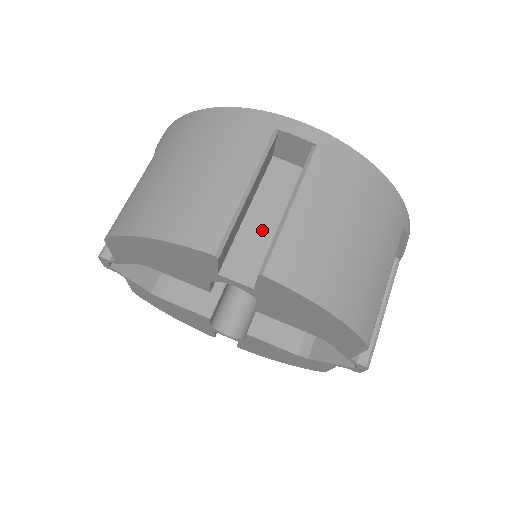
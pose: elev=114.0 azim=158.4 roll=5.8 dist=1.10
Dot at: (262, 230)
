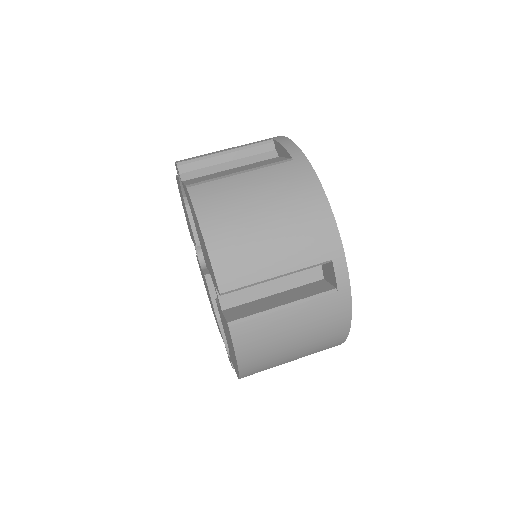
Dot at: (262, 287)
